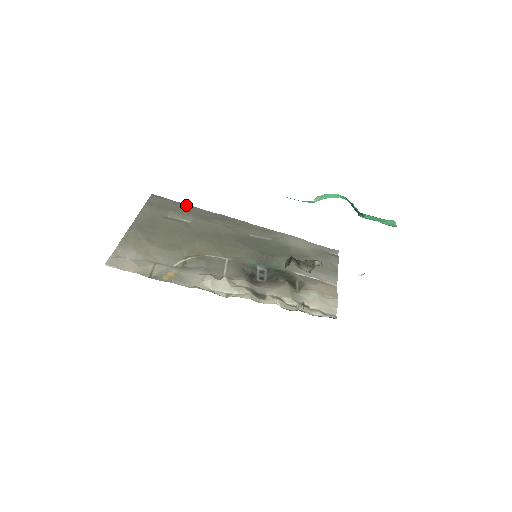
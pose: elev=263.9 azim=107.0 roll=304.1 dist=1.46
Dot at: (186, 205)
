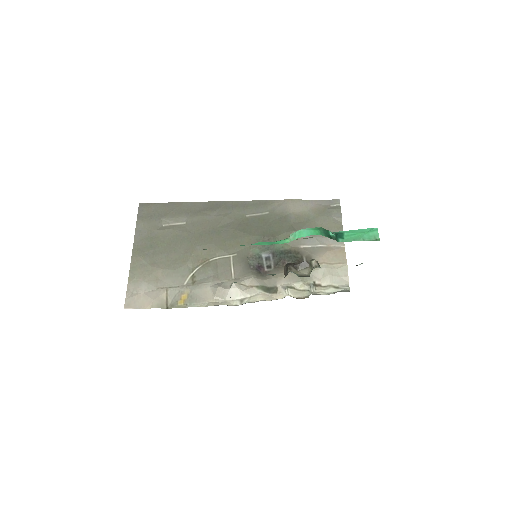
Dot at: (175, 203)
